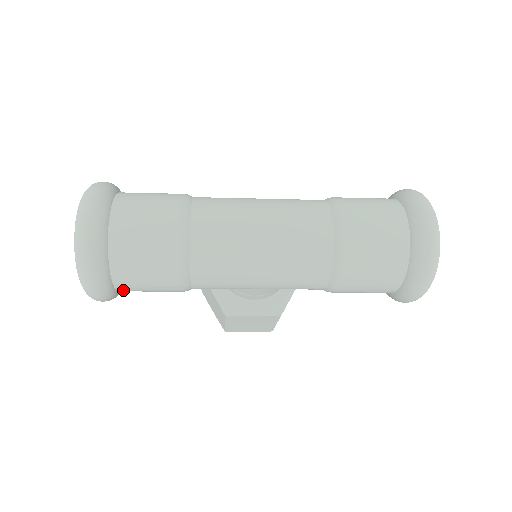
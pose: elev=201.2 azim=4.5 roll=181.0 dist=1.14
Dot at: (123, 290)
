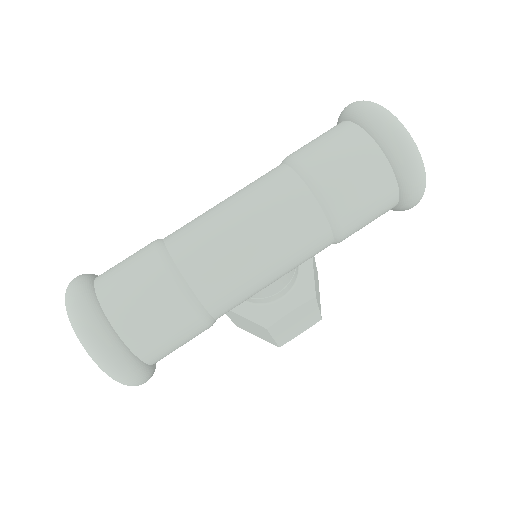
Dot at: (154, 361)
